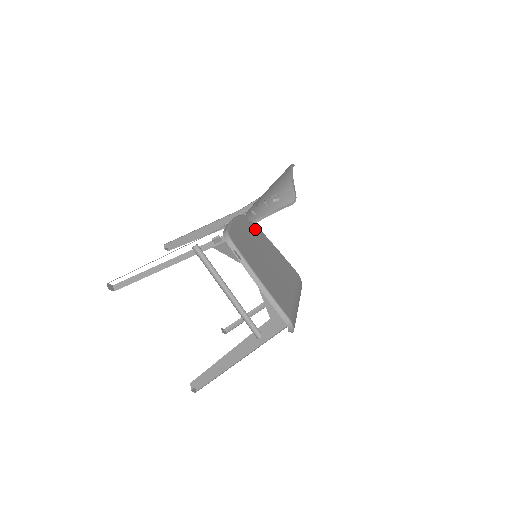
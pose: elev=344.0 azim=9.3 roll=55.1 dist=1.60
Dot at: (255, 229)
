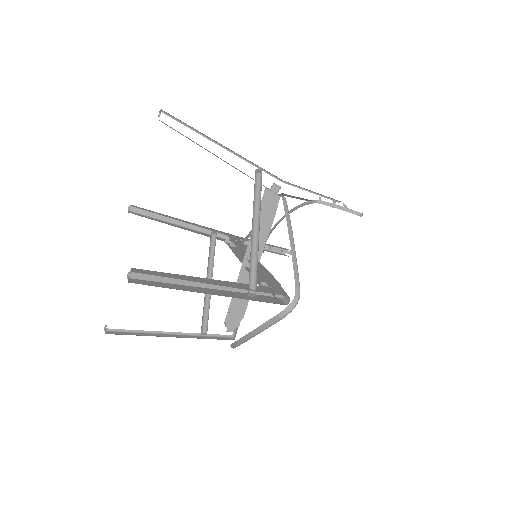
Dot at: occluded
